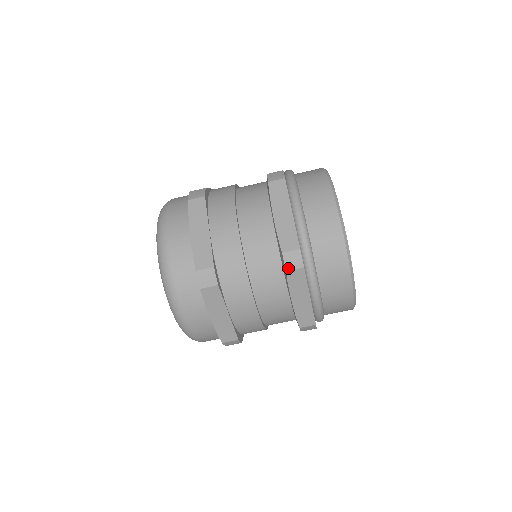
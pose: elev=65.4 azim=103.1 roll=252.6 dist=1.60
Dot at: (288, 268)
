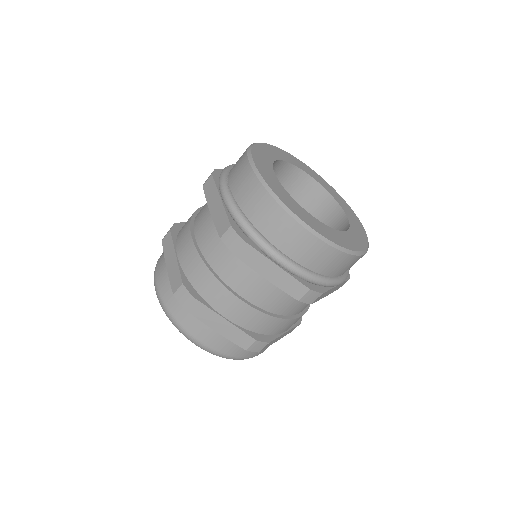
Dot at: (232, 249)
